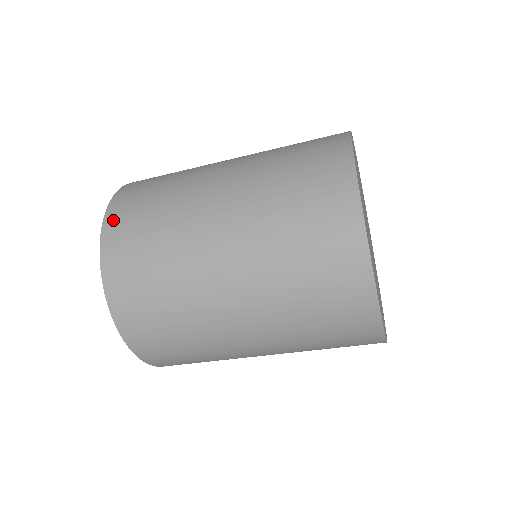
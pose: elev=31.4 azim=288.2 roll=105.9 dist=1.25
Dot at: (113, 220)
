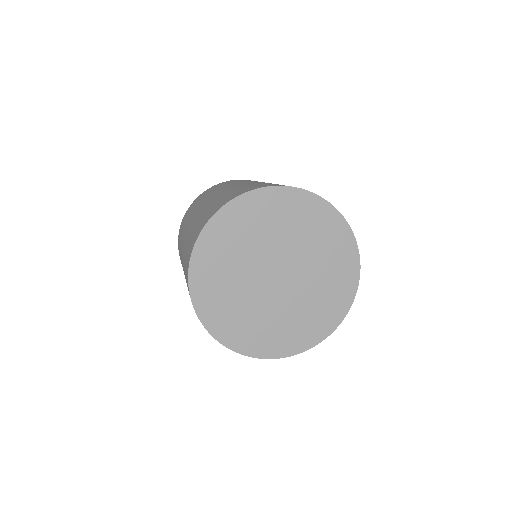
Dot at: occluded
